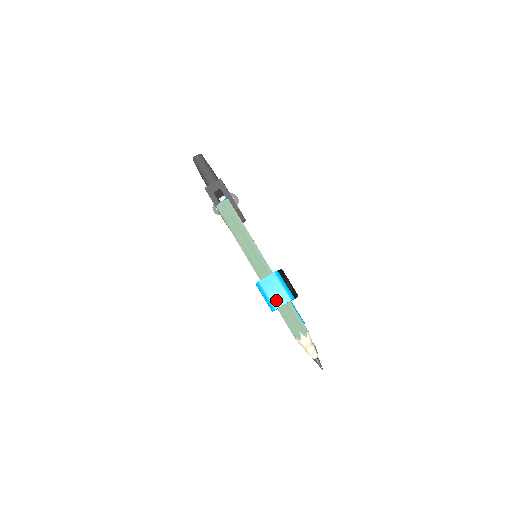
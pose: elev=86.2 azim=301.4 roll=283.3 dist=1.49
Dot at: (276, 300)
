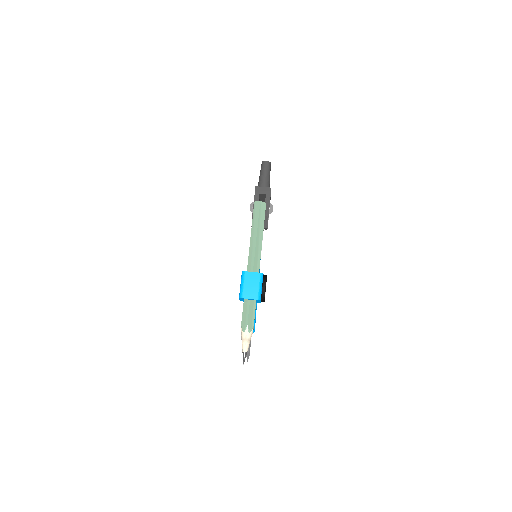
Dot at: (248, 292)
